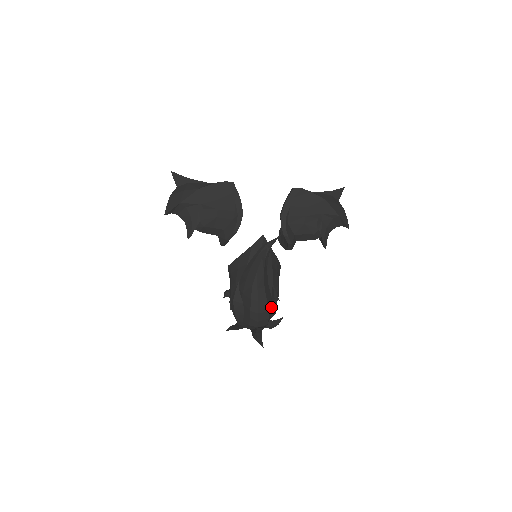
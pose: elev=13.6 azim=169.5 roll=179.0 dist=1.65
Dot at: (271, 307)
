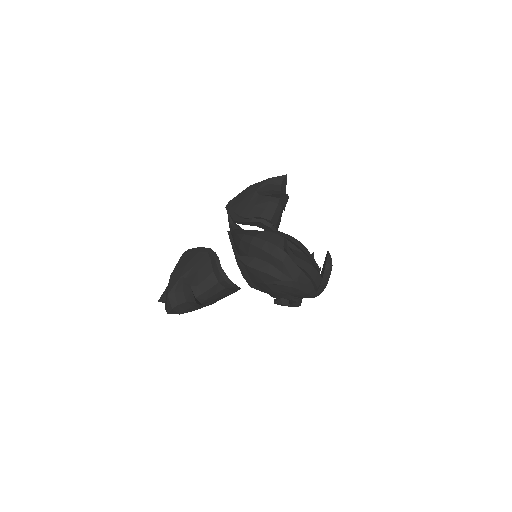
Dot at: occluded
